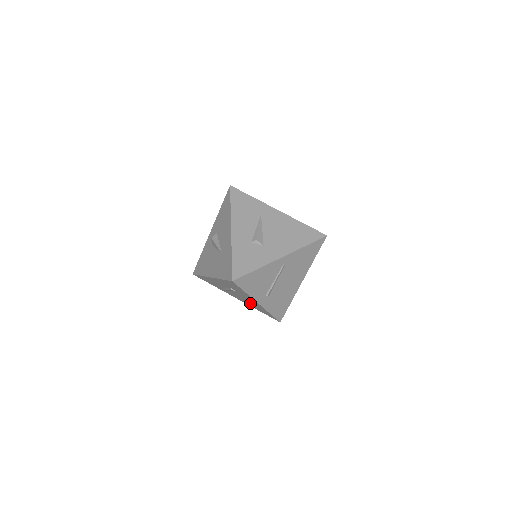
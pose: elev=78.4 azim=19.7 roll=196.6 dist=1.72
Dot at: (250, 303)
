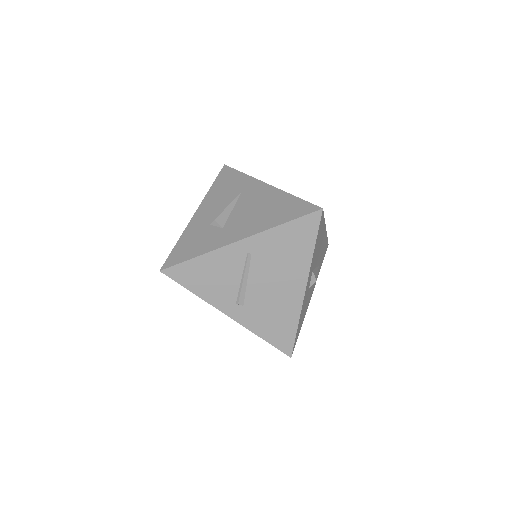
Dot at: occluded
